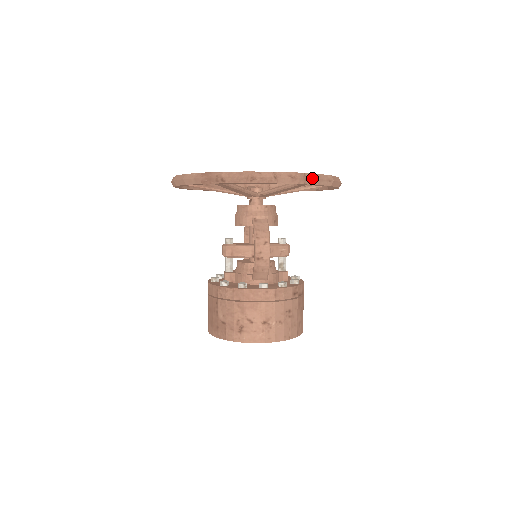
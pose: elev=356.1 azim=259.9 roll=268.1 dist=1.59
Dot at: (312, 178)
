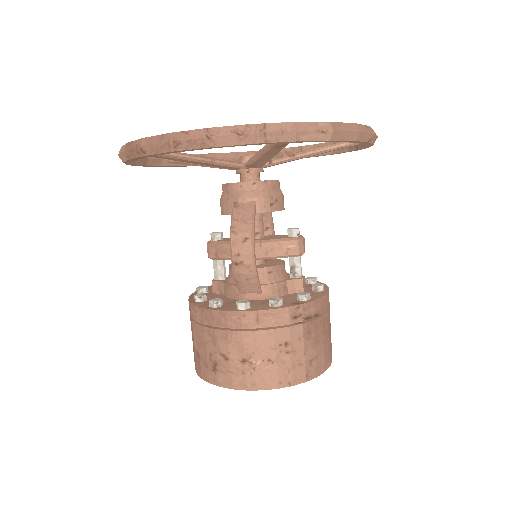
Dot at: (279, 131)
